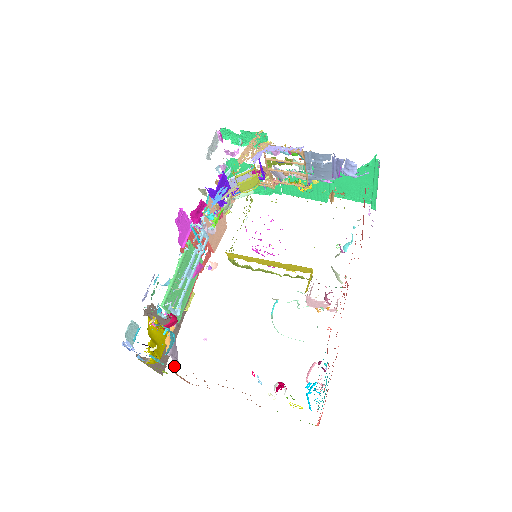
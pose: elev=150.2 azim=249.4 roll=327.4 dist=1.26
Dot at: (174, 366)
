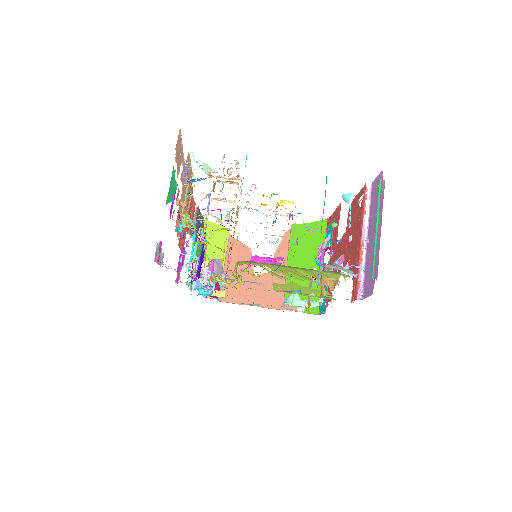
Dot at: occluded
